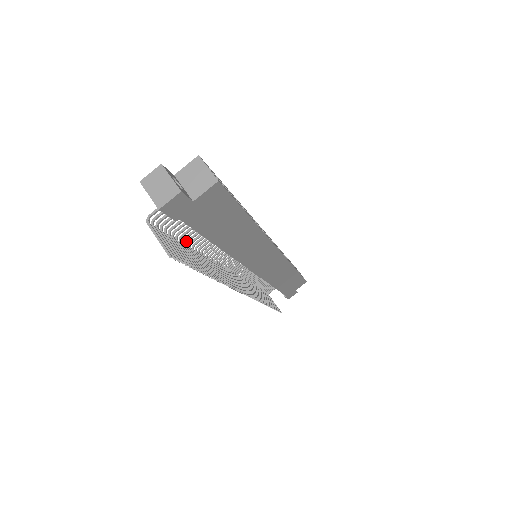
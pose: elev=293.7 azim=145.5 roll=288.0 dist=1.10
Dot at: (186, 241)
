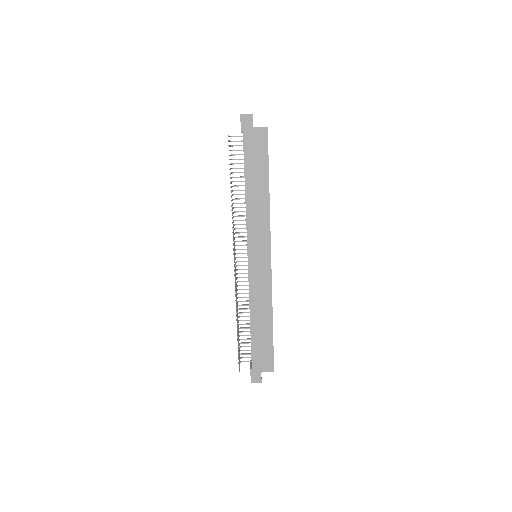
Dot at: (233, 181)
